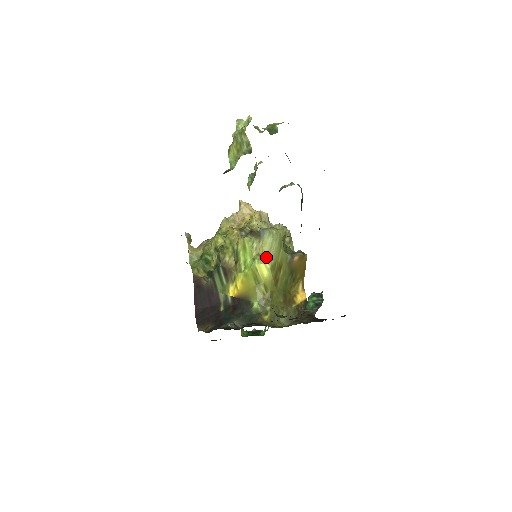
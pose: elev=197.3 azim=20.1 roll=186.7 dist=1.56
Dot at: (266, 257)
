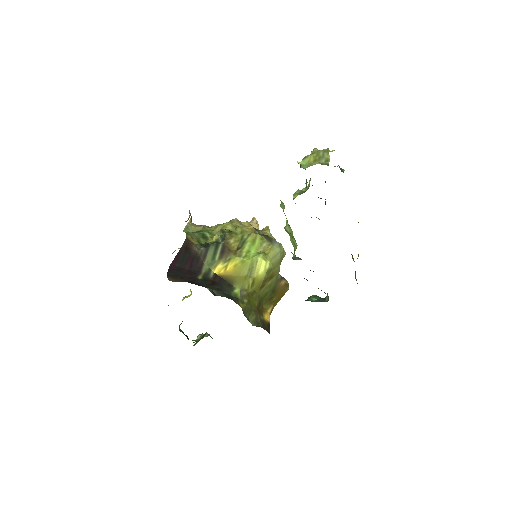
Dot at: (270, 258)
